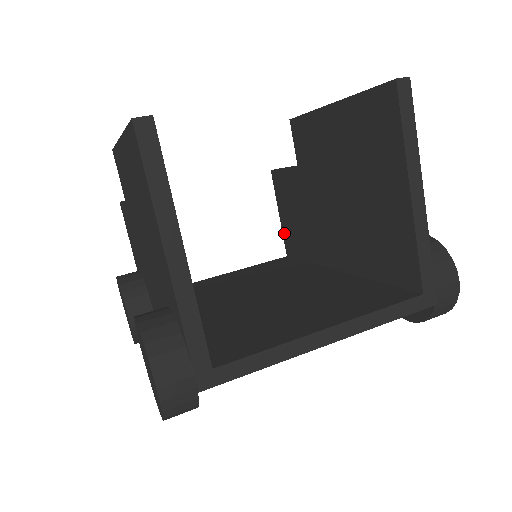
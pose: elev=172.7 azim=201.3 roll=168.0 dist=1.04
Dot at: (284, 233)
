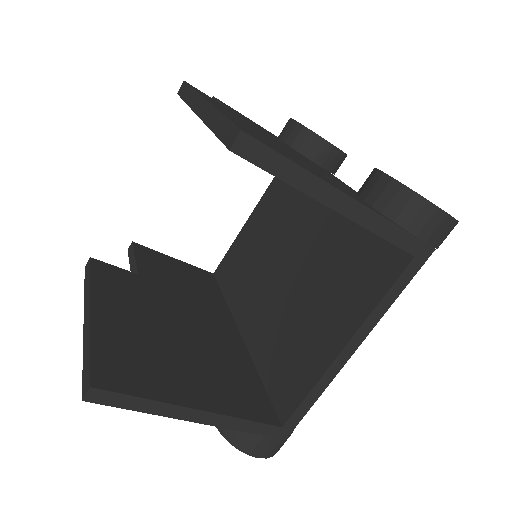
Dot at: occluded
